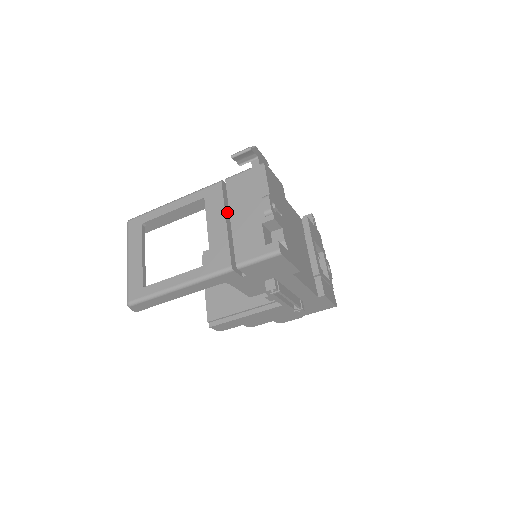
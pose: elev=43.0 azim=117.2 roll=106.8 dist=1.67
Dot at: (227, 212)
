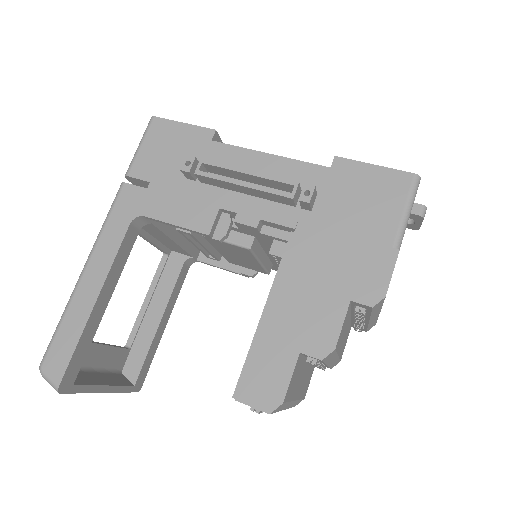
Dot at: occluded
